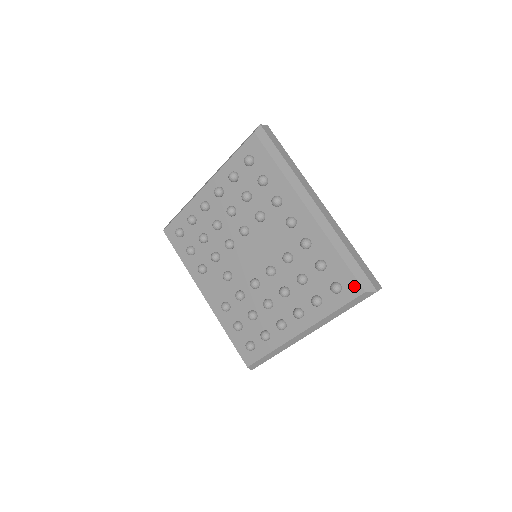
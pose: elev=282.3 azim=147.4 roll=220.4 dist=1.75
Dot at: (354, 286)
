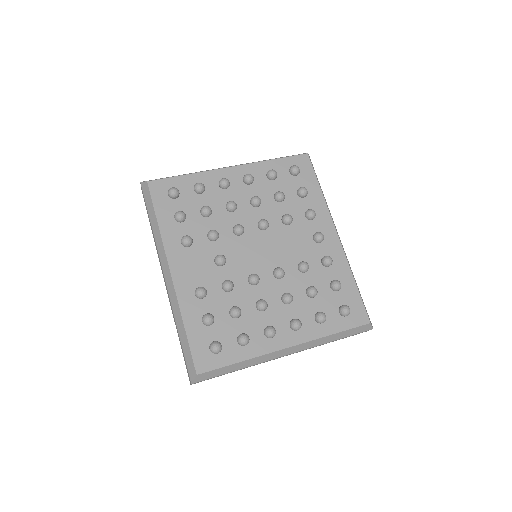
Dot at: (362, 314)
